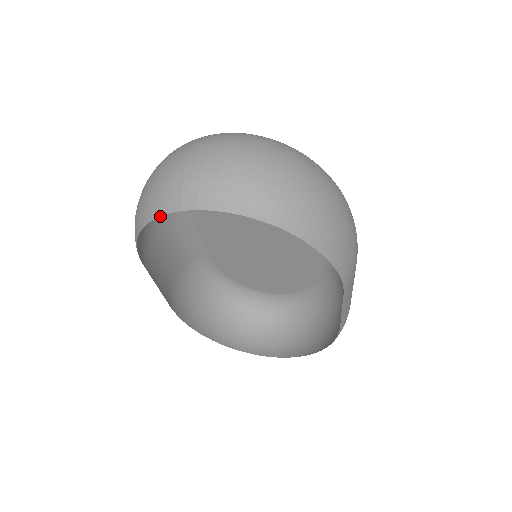
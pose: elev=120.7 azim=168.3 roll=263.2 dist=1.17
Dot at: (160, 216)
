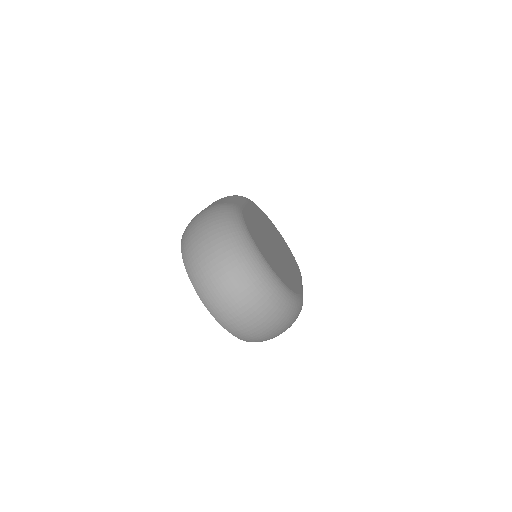
Dot at: occluded
